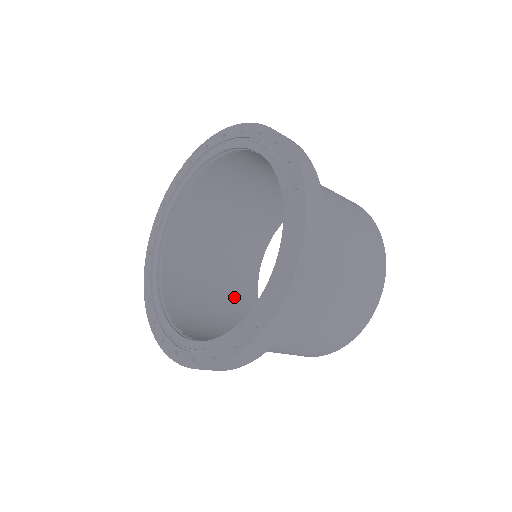
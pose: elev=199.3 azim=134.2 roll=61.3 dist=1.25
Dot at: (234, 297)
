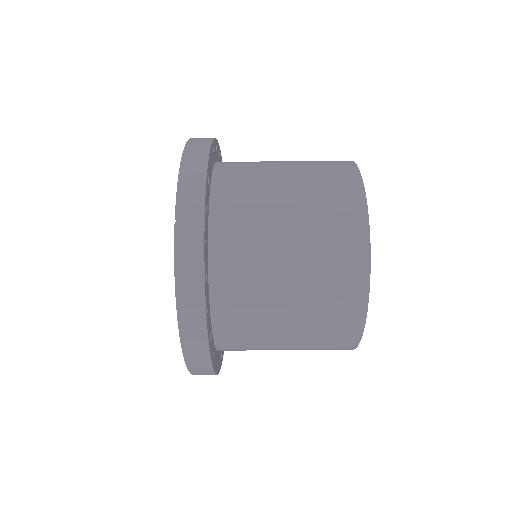
Dot at: occluded
